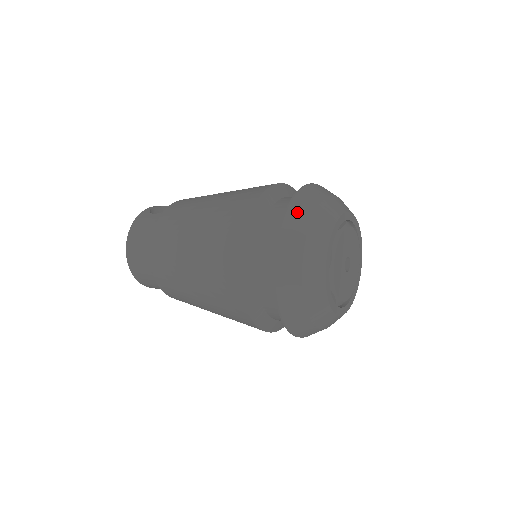
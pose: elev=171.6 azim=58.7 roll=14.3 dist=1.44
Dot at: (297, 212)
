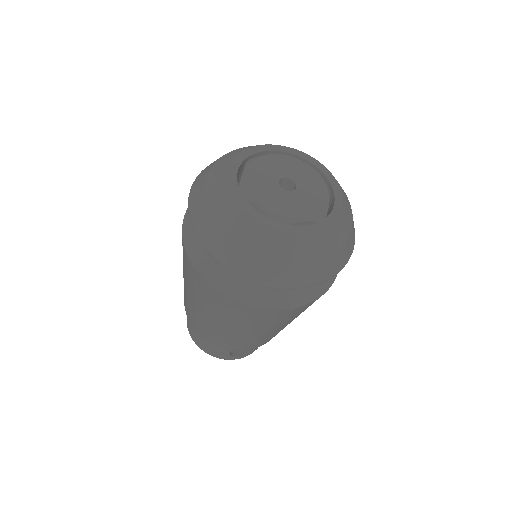
Dot at: occluded
